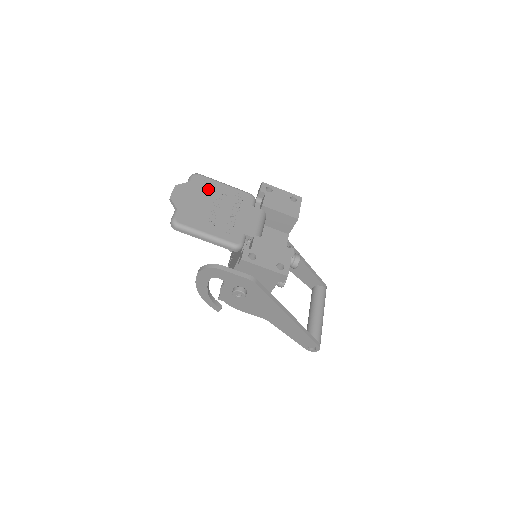
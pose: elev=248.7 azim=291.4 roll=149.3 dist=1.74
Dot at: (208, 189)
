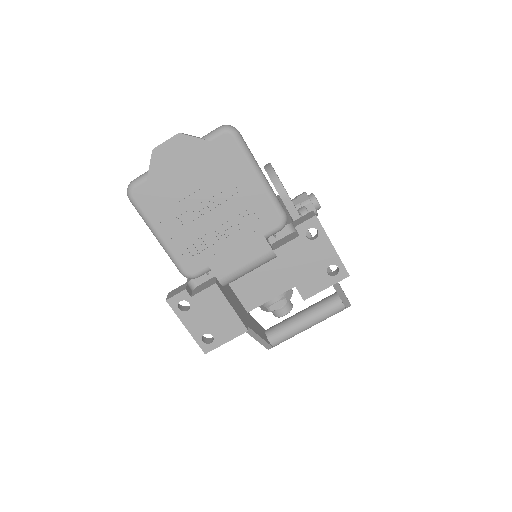
Dot at: (224, 170)
